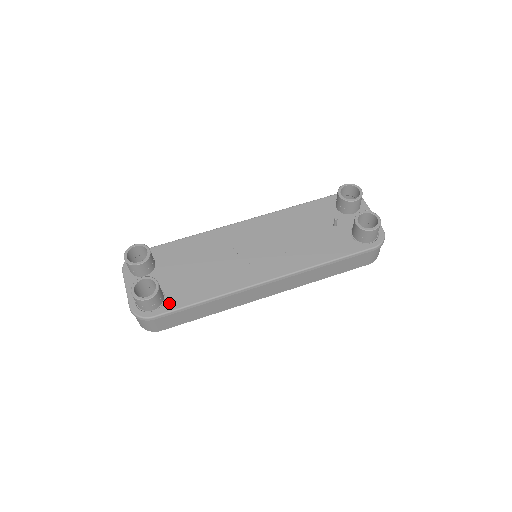
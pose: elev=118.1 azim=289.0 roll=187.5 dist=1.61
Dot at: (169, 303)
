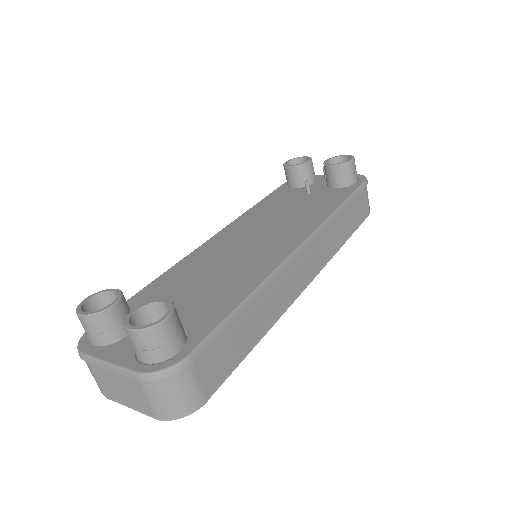
Dot at: (198, 330)
